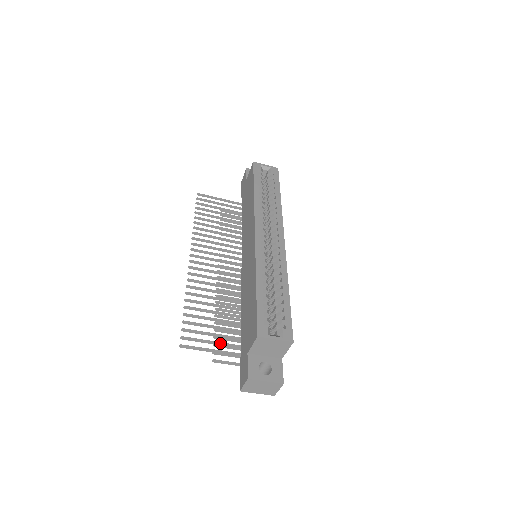
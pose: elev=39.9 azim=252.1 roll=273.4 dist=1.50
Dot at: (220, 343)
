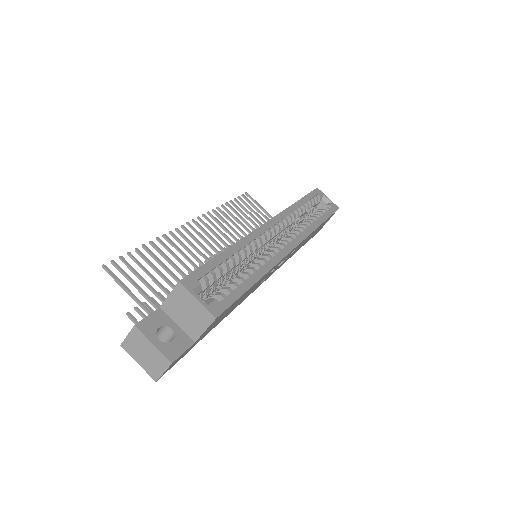
Dot at: (147, 296)
